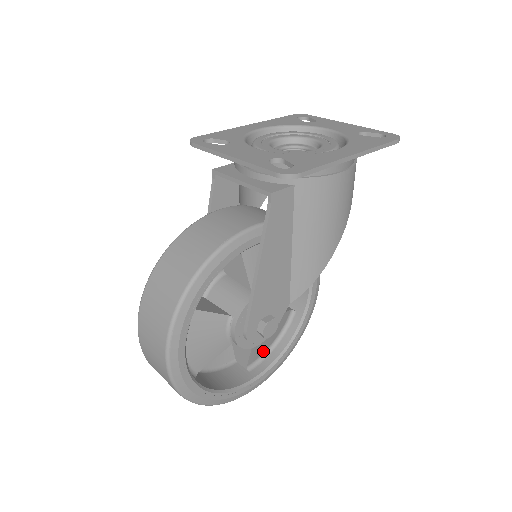
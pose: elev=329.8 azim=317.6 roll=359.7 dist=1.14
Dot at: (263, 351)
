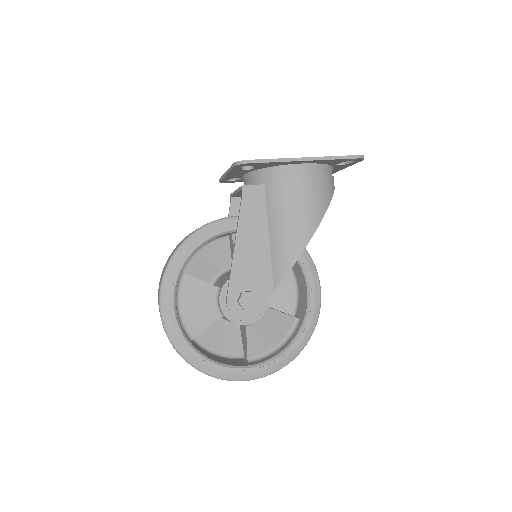
Dot at: (266, 349)
